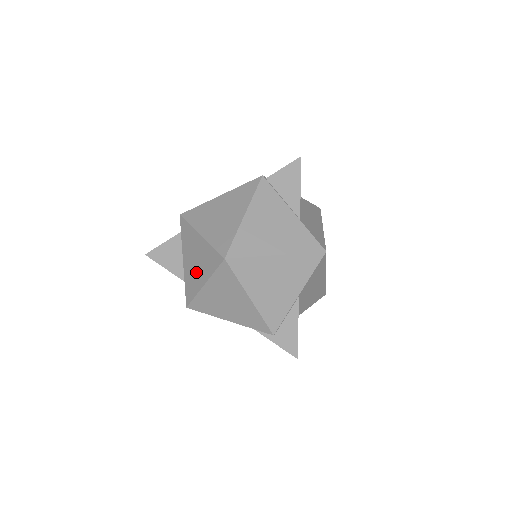
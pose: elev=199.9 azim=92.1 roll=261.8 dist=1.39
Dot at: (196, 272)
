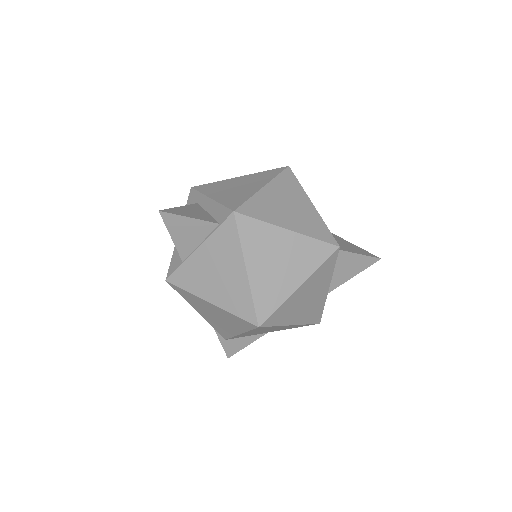
Dot at: (209, 282)
